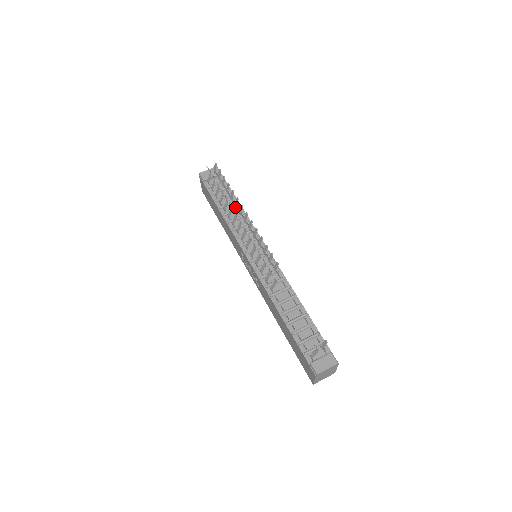
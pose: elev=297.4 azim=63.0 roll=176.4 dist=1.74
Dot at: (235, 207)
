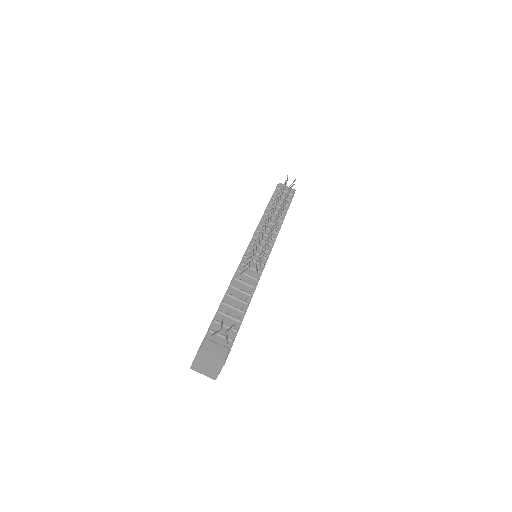
Dot at: occluded
